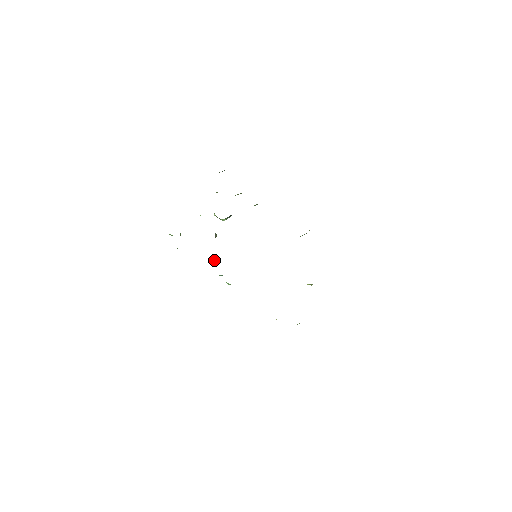
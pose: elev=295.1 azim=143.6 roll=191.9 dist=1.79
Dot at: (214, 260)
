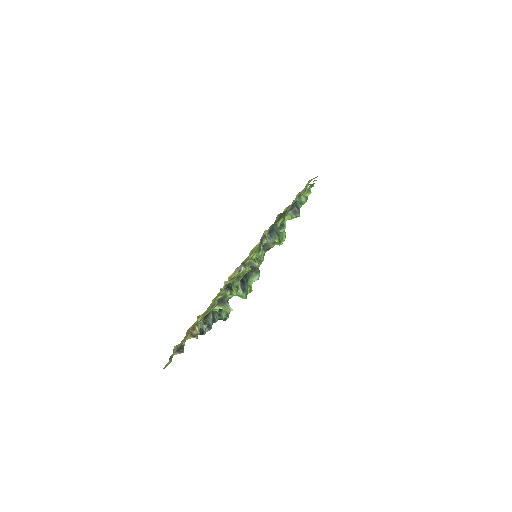
Dot at: occluded
